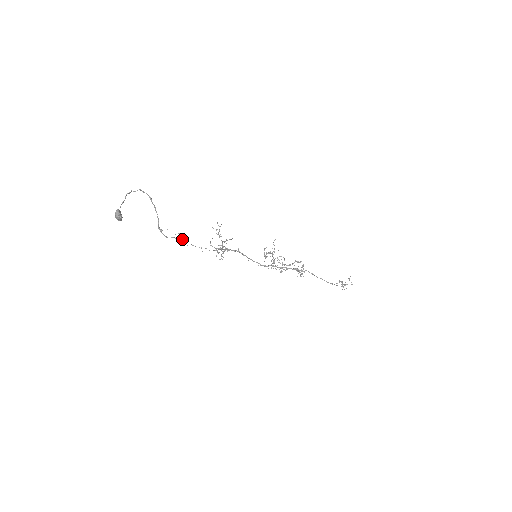
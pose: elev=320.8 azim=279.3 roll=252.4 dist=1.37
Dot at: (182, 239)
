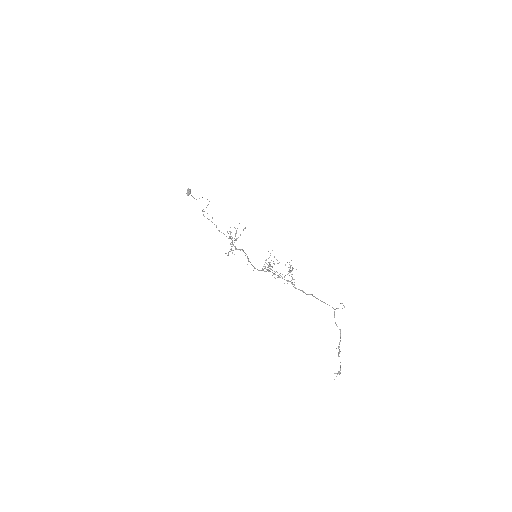
Dot at: (212, 218)
